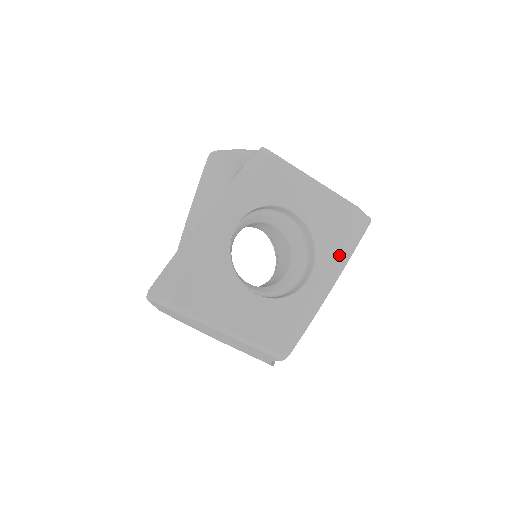
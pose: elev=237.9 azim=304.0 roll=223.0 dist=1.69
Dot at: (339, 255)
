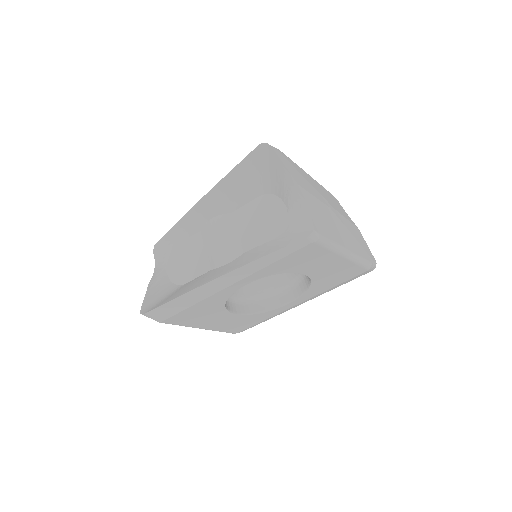
Dot at: (324, 292)
